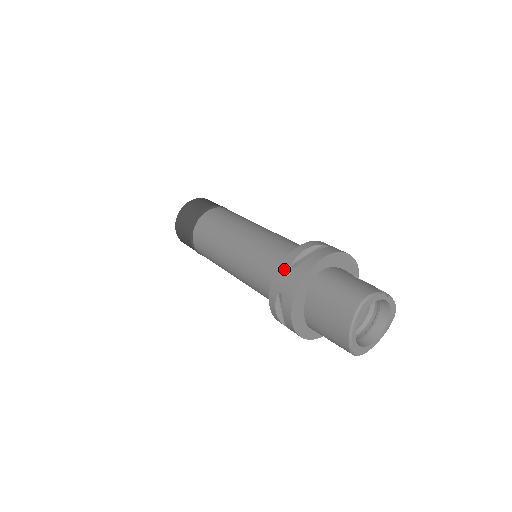
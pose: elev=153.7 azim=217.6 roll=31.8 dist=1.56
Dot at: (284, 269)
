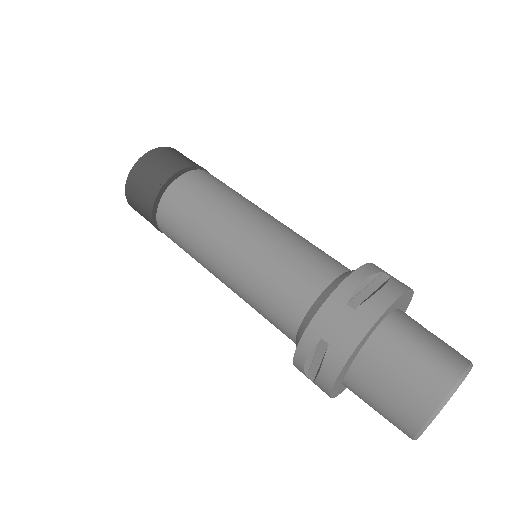
Dot at: (336, 306)
